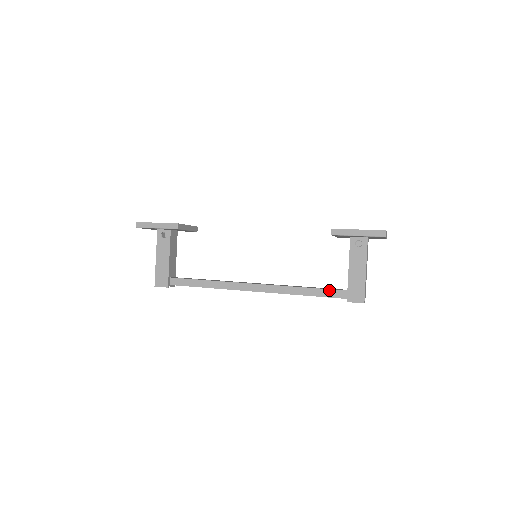
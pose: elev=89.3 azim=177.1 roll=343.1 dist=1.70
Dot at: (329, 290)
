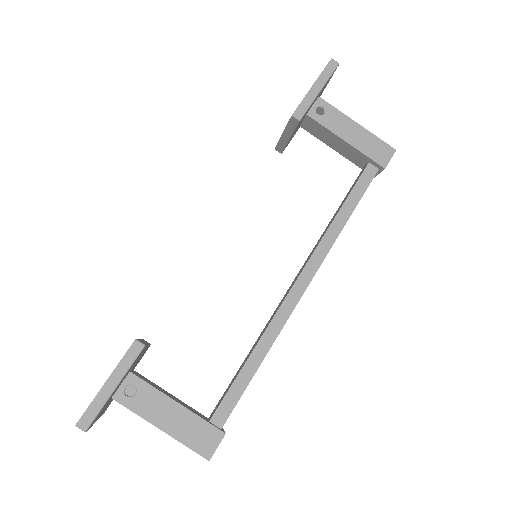
Dot at: (357, 183)
